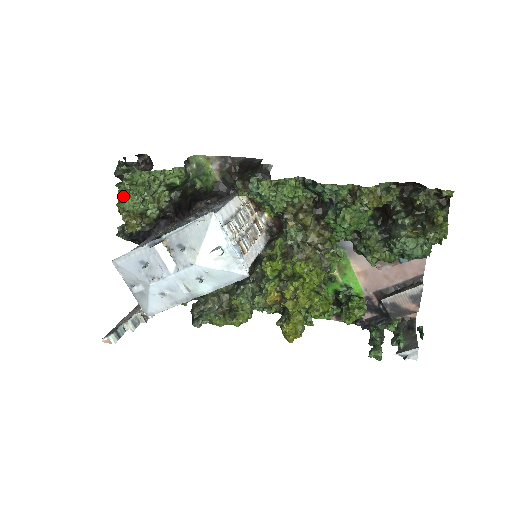
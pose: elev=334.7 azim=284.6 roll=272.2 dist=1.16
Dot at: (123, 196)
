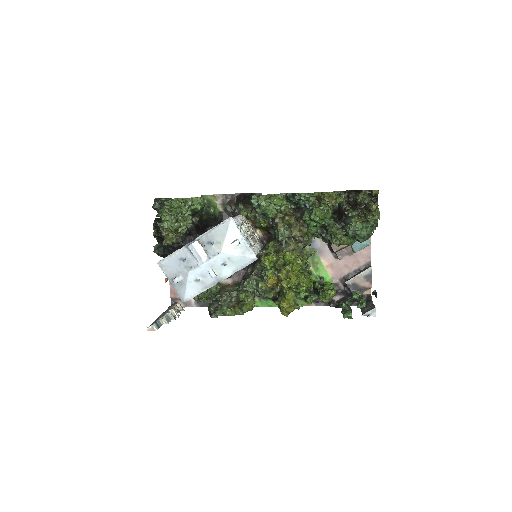
Dot at: (164, 217)
